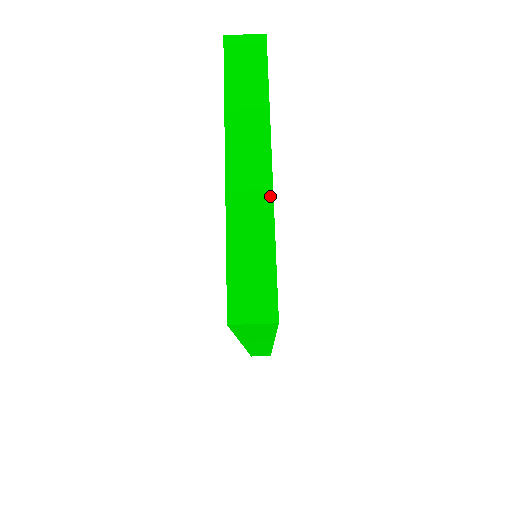
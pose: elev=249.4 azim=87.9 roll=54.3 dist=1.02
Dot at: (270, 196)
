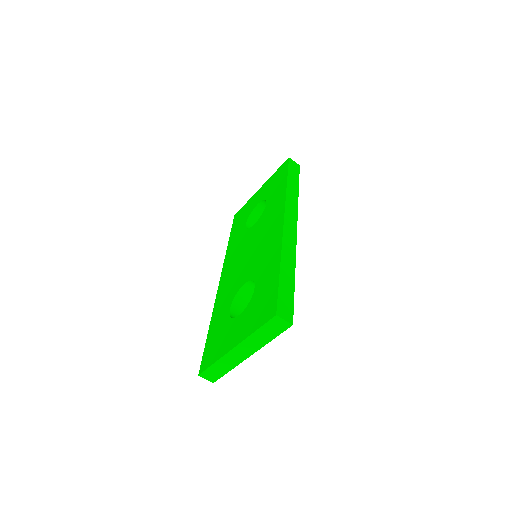
Dot at: (241, 362)
